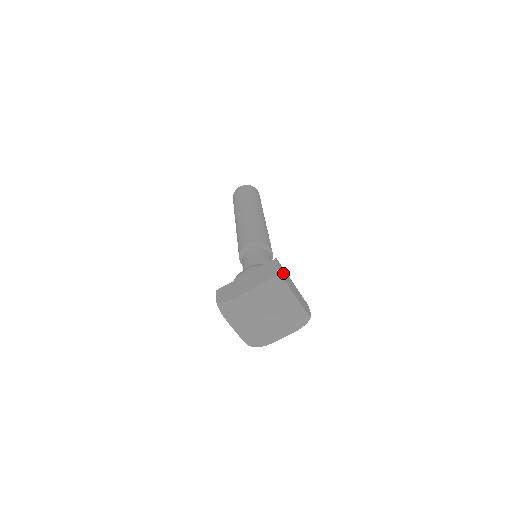
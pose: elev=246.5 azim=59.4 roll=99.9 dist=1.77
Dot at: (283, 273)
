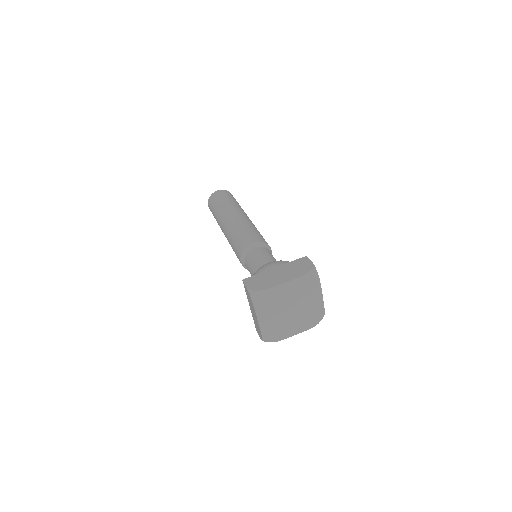
Dot at: occluded
